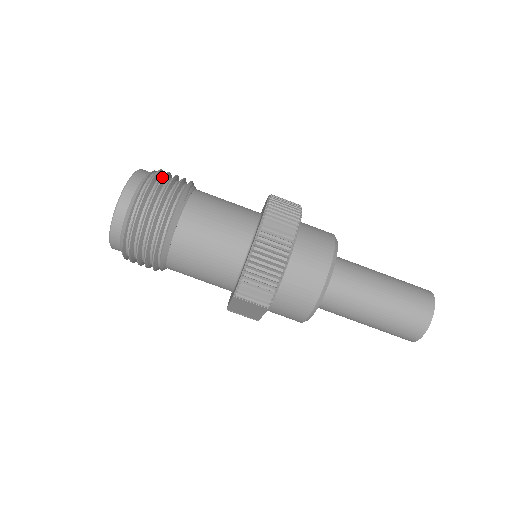
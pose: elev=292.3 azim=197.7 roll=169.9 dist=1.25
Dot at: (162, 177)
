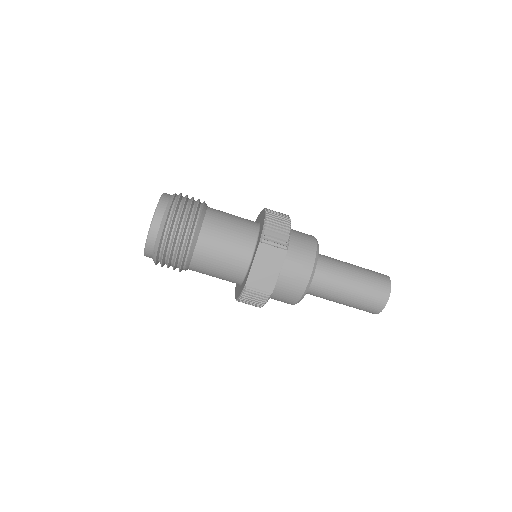
Dot at: occluded
